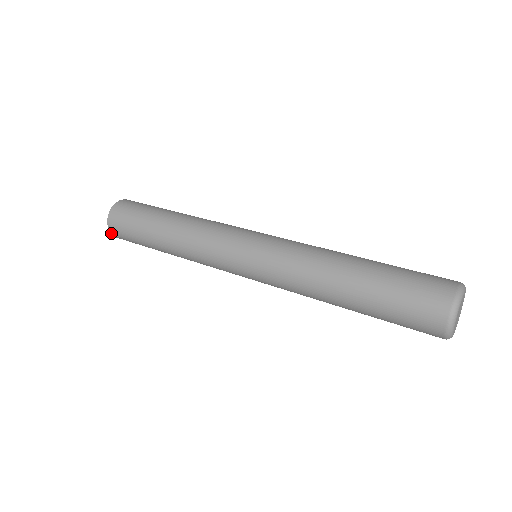
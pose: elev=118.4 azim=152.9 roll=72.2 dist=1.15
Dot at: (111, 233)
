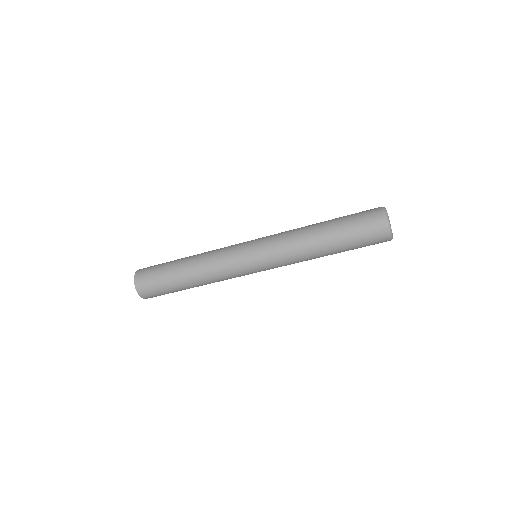
Dot at: (137, 292)
